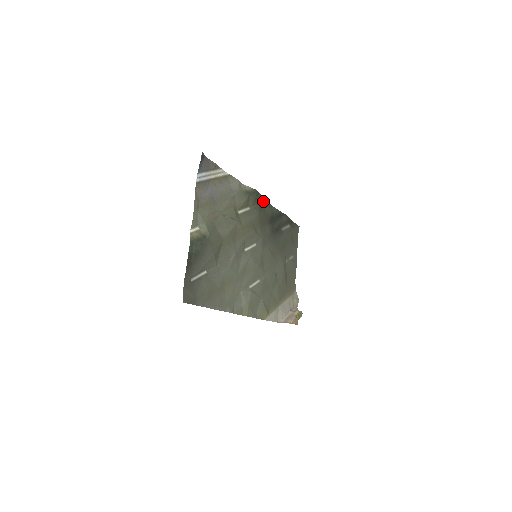
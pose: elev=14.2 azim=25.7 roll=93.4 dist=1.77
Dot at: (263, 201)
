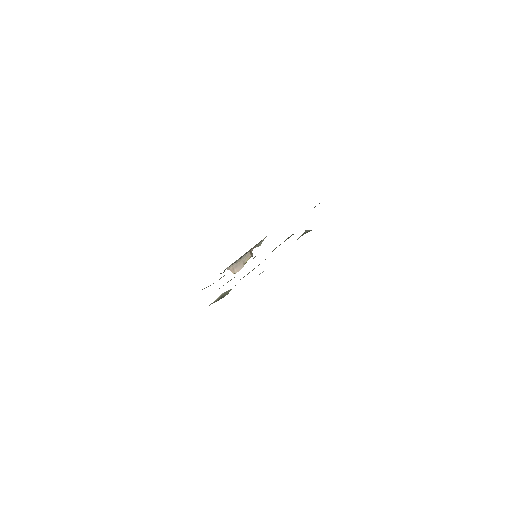
Dot at: occluded
